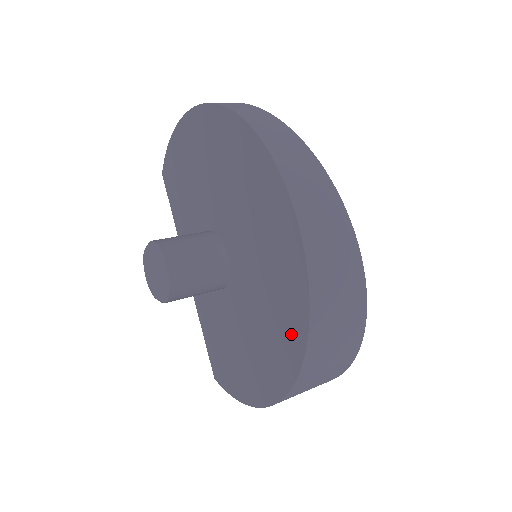
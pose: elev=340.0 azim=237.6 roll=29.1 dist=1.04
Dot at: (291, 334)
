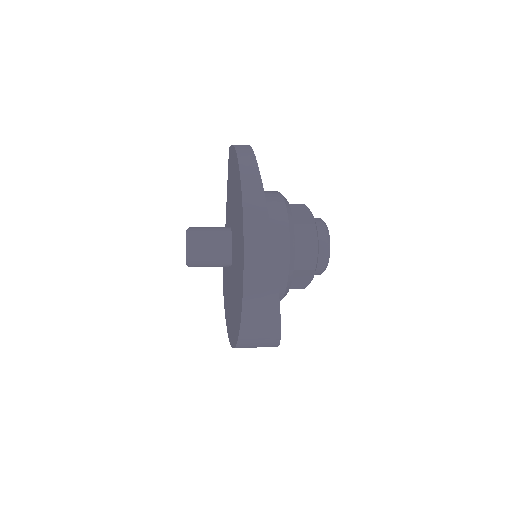
Dot at: (234, 333)
